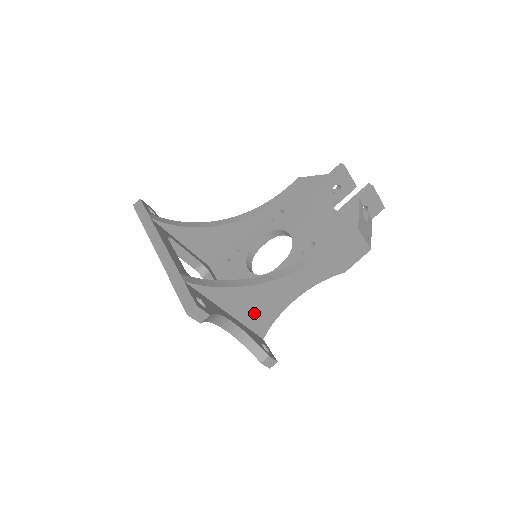
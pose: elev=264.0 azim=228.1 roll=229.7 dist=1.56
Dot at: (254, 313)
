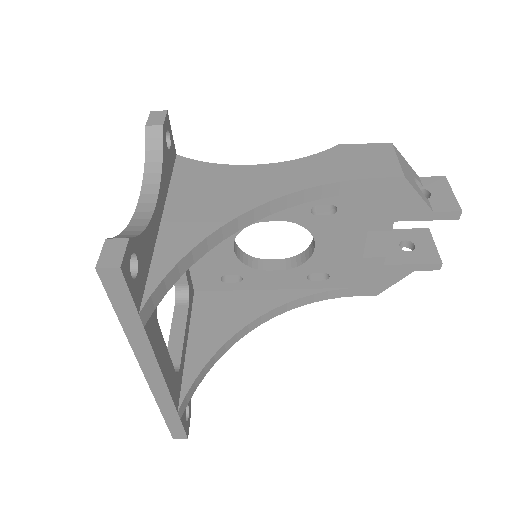
Dot at: occluded
